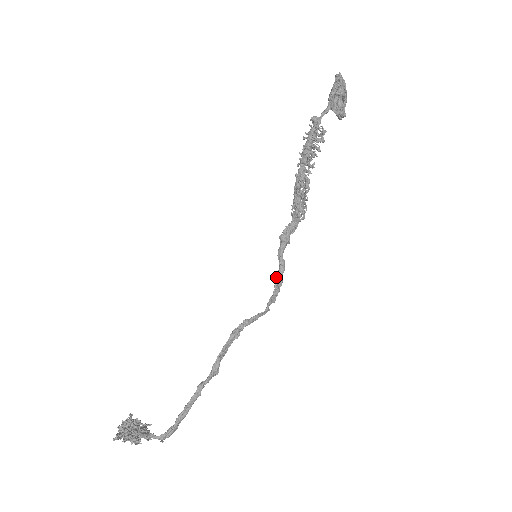
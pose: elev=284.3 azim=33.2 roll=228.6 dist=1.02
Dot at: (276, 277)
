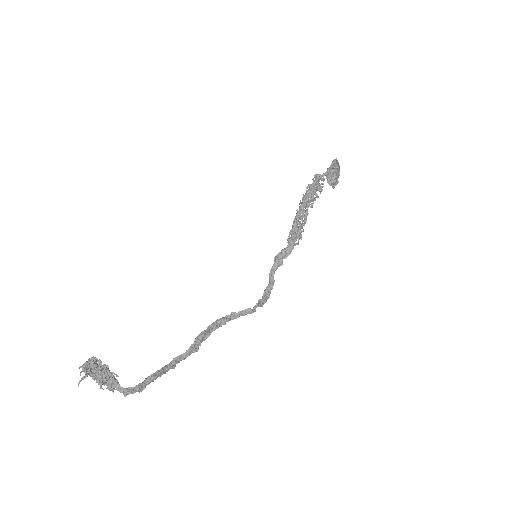
Dot at: (265, 290)
